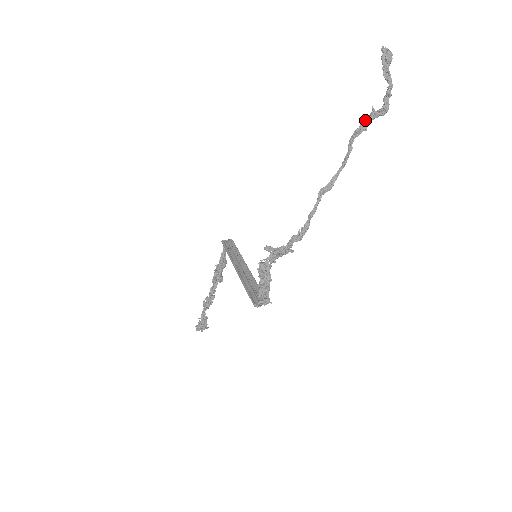
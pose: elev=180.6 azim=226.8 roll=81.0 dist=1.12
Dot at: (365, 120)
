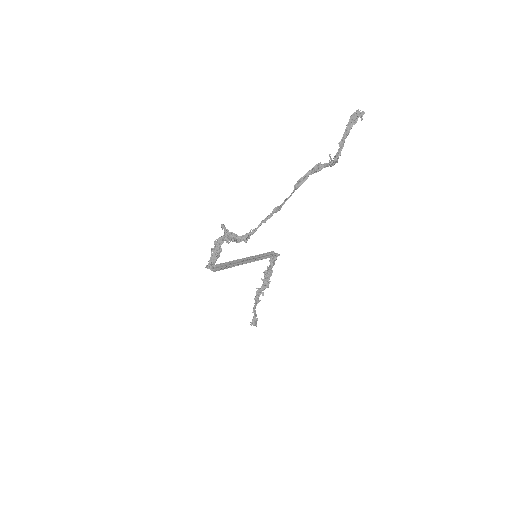
Dot at: (323, 164)
